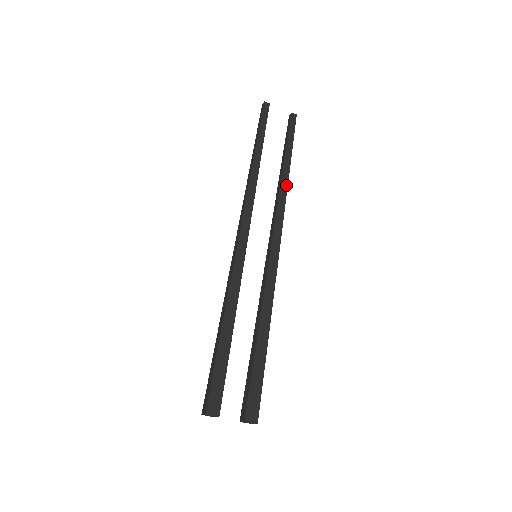
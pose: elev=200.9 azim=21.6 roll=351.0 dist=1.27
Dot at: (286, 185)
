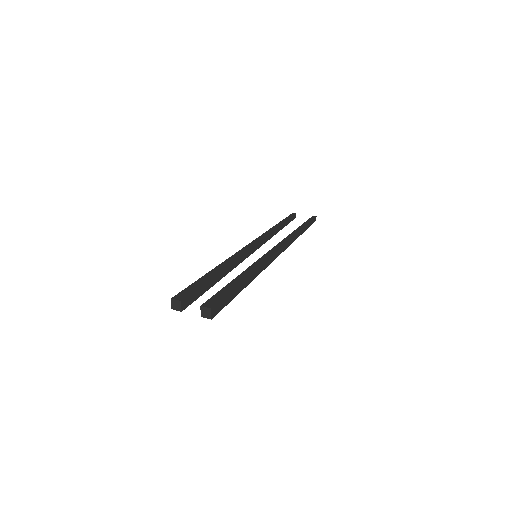
Dot at: (294, 234)
